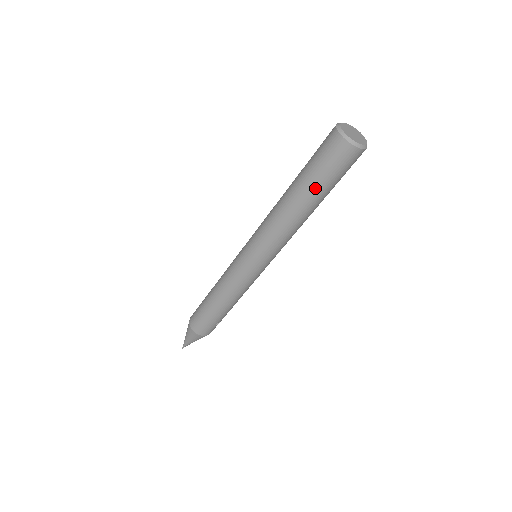
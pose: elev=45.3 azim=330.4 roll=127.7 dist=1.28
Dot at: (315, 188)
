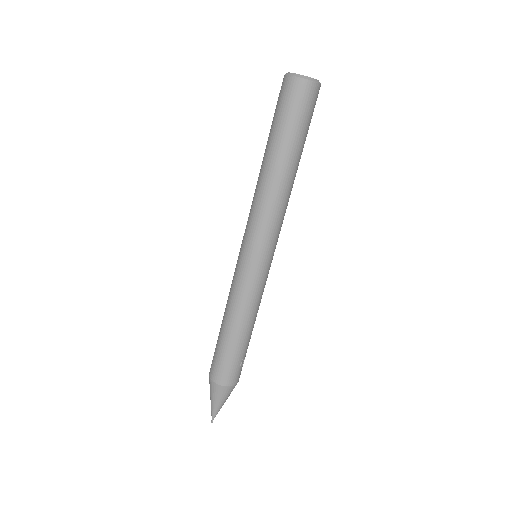
Dot at: (288, 141)
